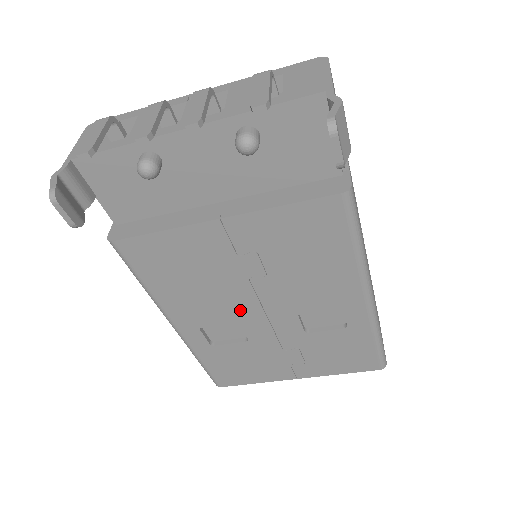
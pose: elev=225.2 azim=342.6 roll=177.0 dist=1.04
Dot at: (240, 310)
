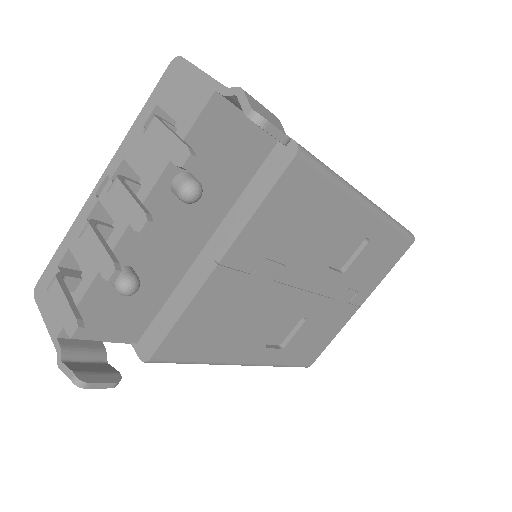
Dot at: (284, 307)
